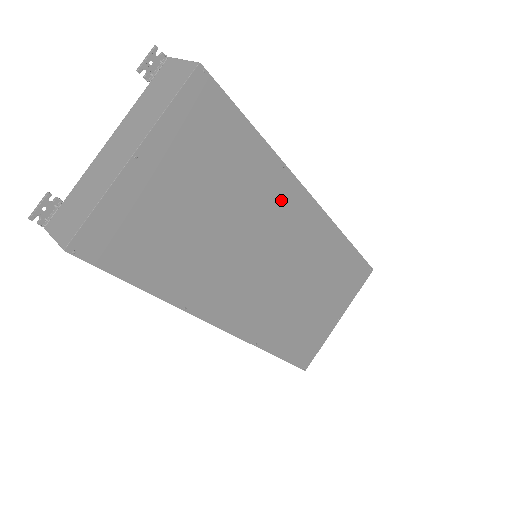
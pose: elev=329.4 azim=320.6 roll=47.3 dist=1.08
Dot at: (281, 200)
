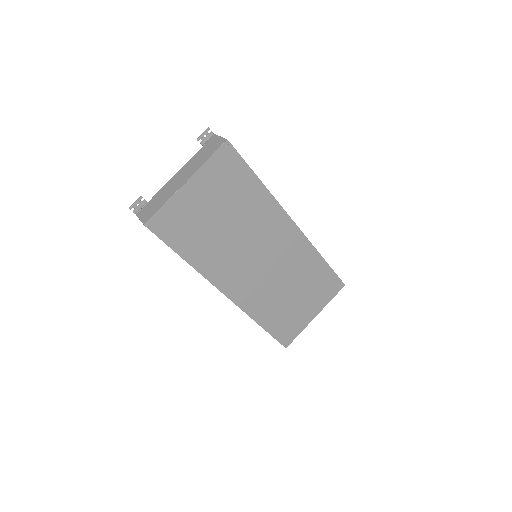
Dot at: (272, 221)
